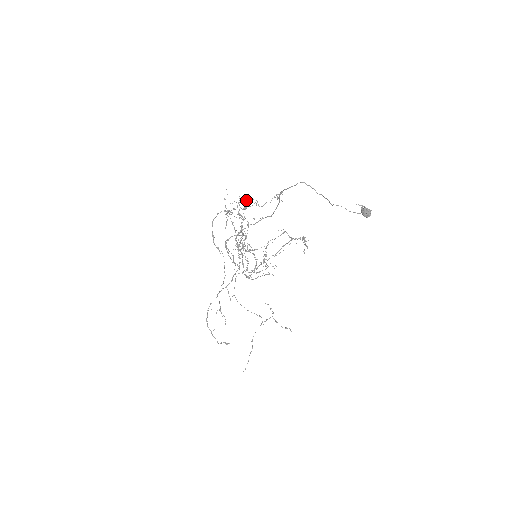
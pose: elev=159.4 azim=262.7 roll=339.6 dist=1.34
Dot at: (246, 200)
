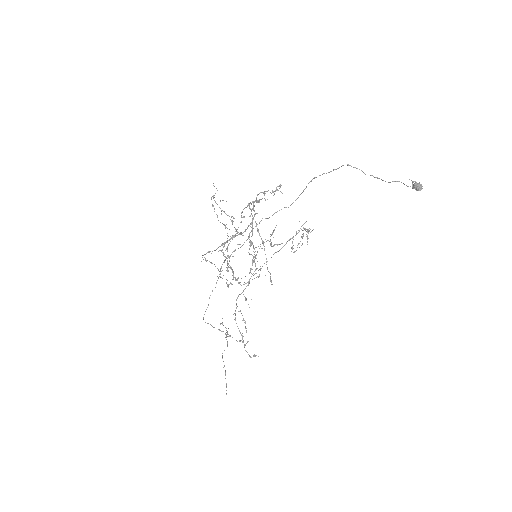
Dot at: (265, 191)
